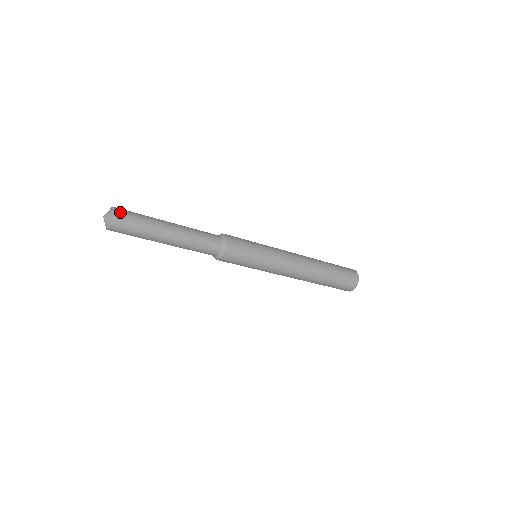
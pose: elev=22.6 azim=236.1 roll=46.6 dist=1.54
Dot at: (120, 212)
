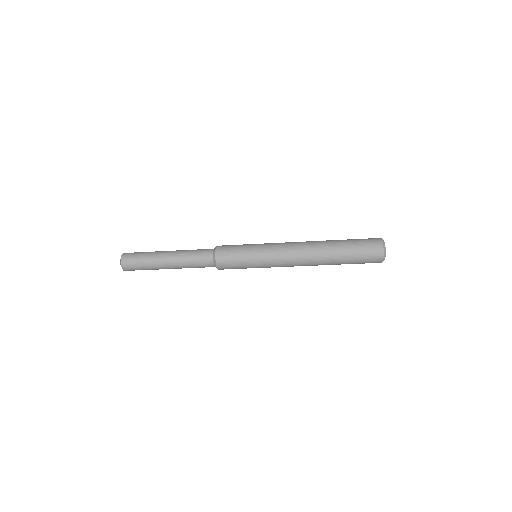
Dot at: (126, 255)
